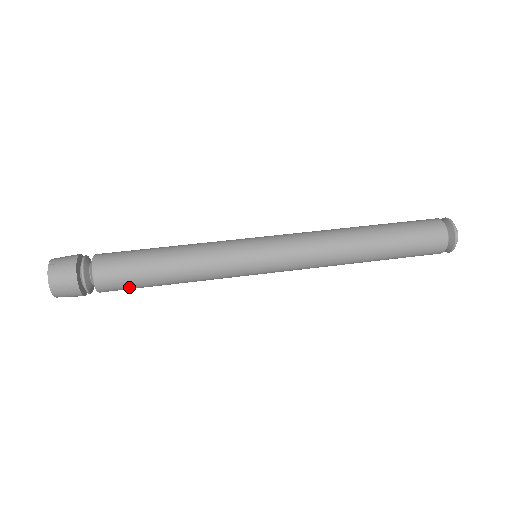
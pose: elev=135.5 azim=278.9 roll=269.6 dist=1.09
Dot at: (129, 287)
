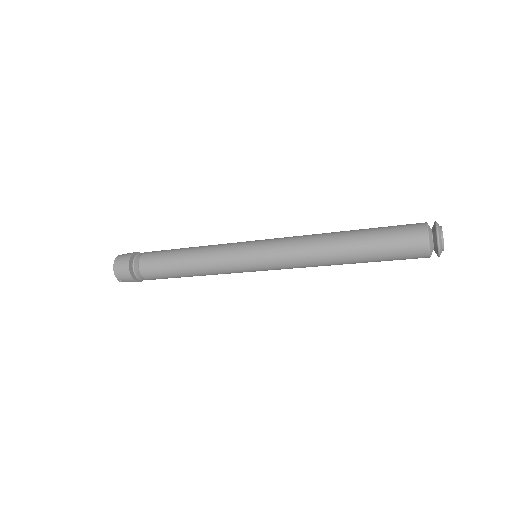
Dot at: (158, 261)
